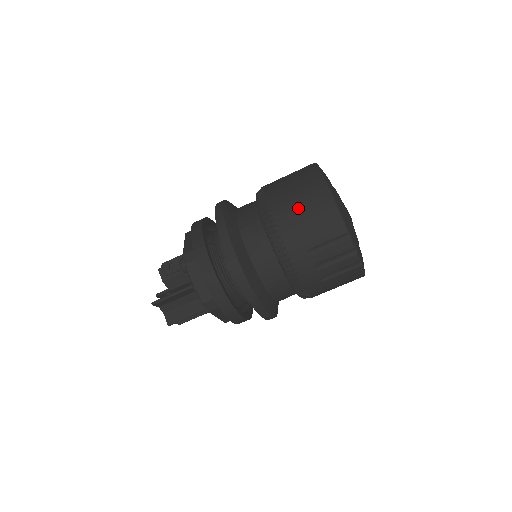
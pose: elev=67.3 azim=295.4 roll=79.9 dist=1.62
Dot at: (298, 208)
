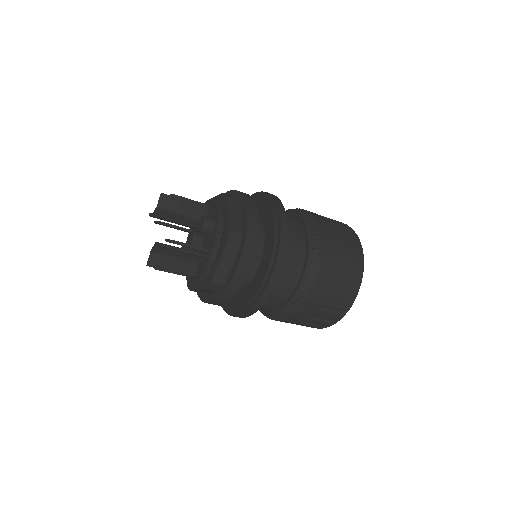
Dot at: (339, 271)
